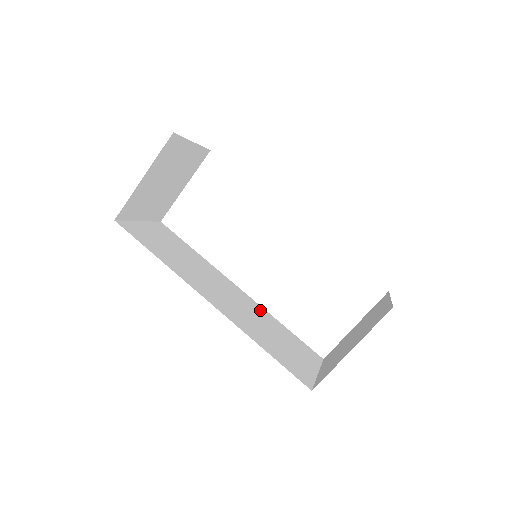
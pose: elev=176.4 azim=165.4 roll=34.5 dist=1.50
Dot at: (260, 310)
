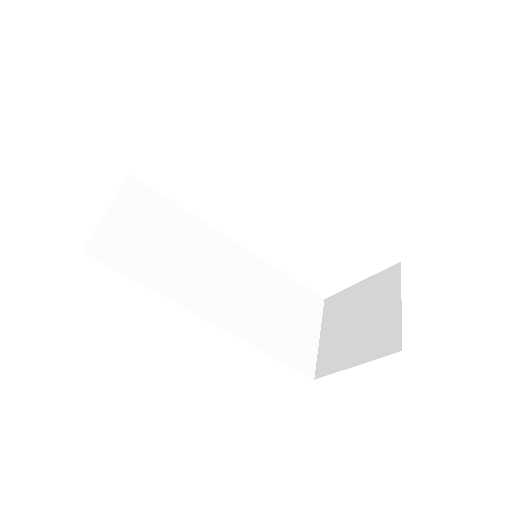
Dot at: (261, 270)
